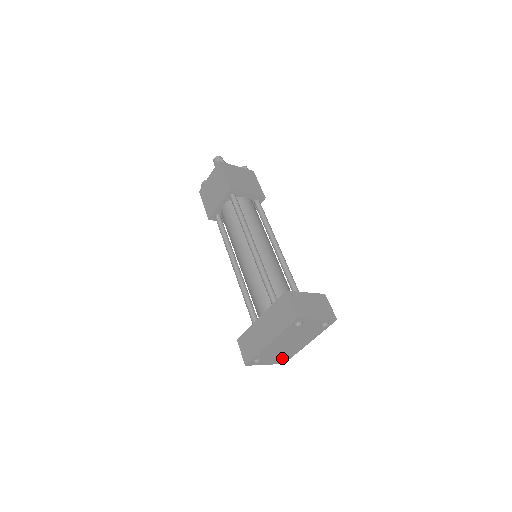
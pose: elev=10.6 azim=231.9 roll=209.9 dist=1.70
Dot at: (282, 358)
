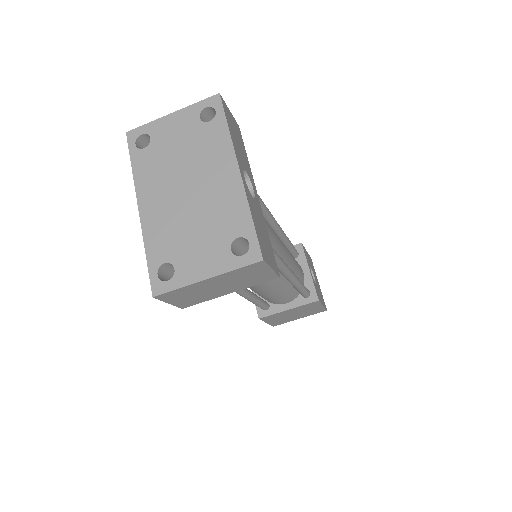
Dot at: (230, 242)
